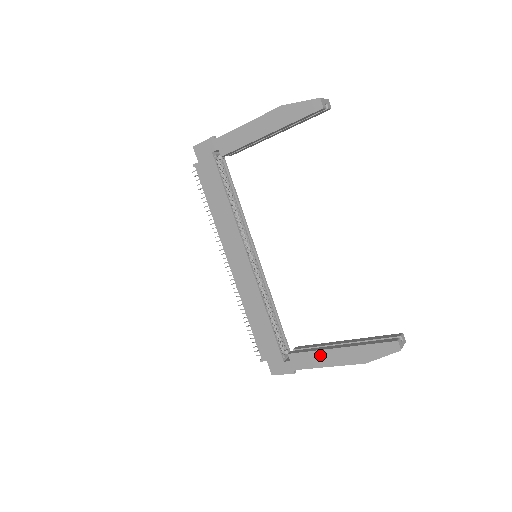
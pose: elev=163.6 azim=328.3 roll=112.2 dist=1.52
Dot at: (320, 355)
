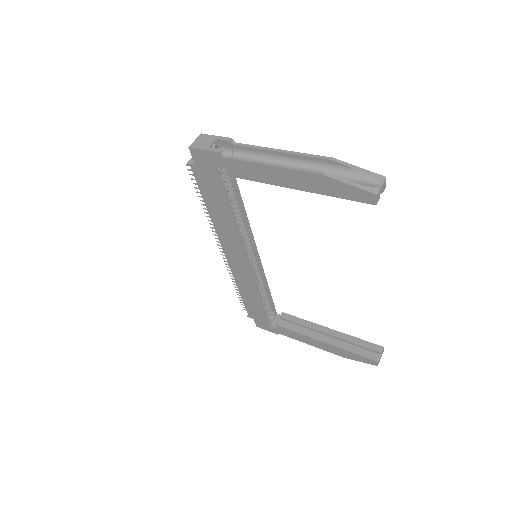
Dot at: (305, 338)
